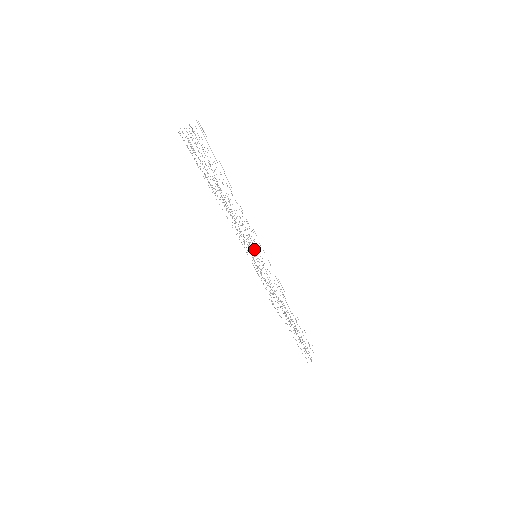
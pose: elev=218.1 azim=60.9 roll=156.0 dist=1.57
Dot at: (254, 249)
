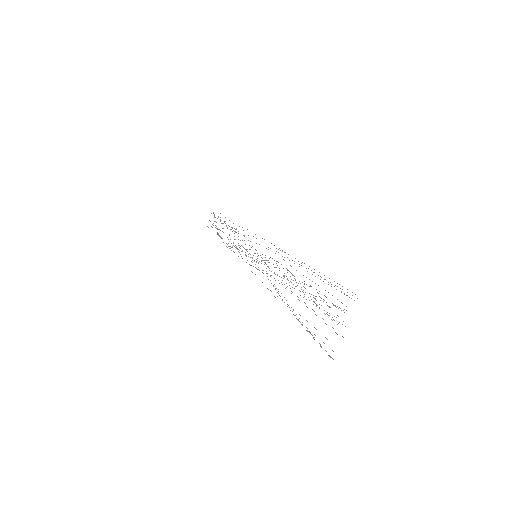
Dot at: occluded
